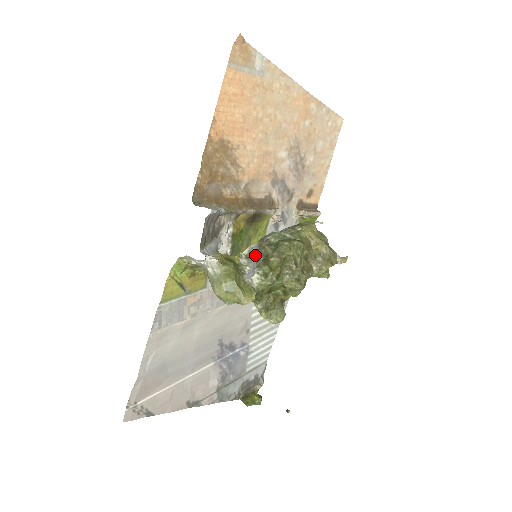
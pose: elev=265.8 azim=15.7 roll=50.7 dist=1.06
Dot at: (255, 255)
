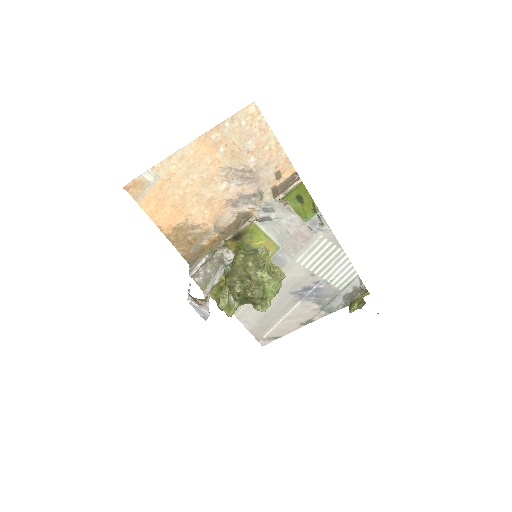
Dot at: (199, 310)
